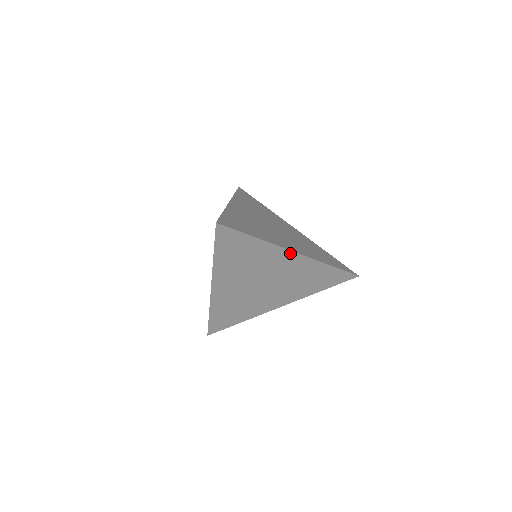
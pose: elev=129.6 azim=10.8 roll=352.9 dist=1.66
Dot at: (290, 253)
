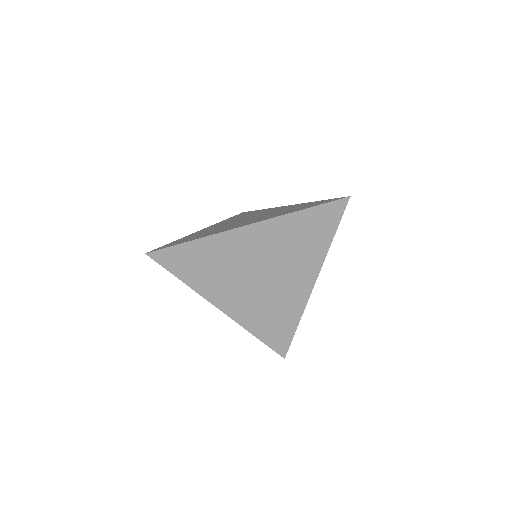
Dot at: (243, 230)
